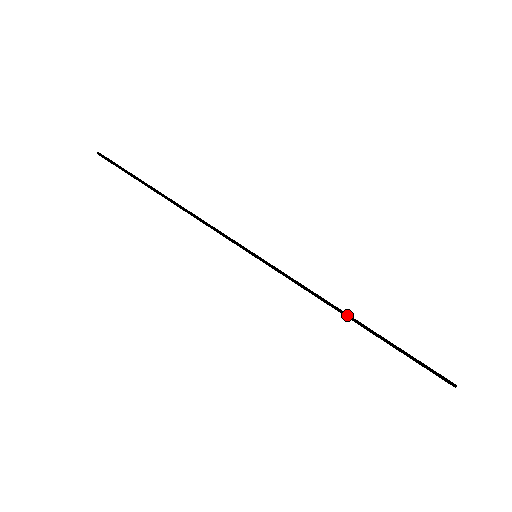
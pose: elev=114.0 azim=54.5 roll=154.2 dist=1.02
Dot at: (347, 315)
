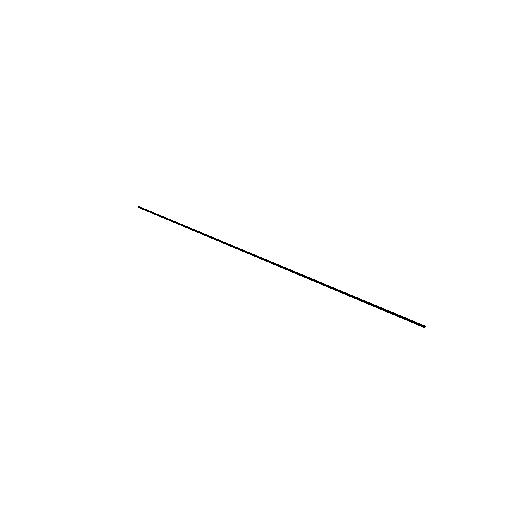
Dot at: (330, 286)
